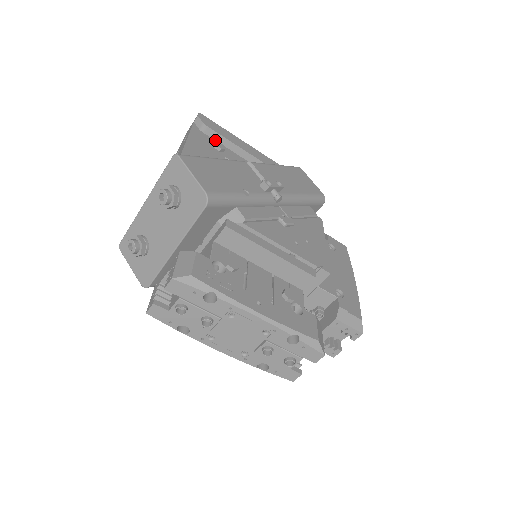
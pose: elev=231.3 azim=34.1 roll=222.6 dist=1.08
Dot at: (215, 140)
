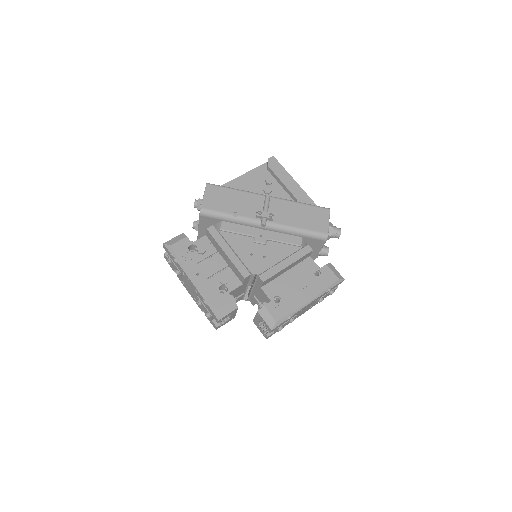
Dot at: (273, 176)
